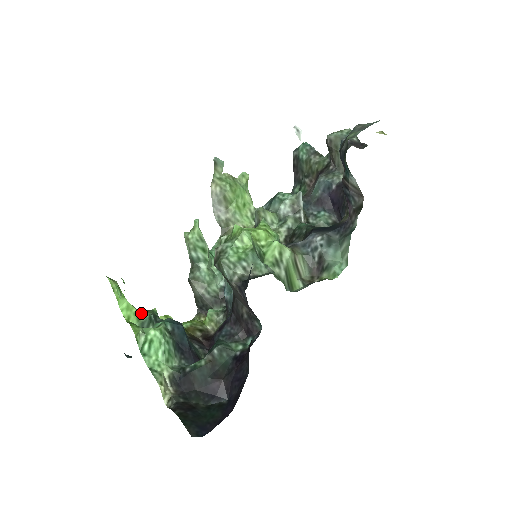
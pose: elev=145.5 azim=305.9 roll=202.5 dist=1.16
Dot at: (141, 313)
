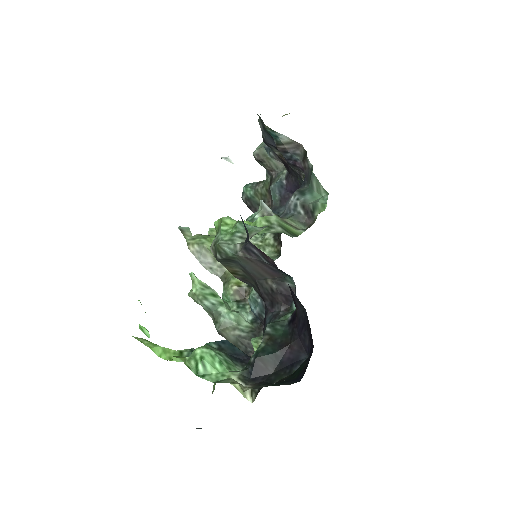
Dot at: (180, 351)
